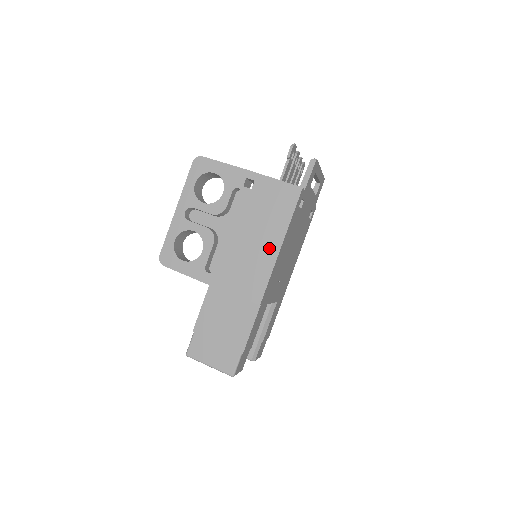
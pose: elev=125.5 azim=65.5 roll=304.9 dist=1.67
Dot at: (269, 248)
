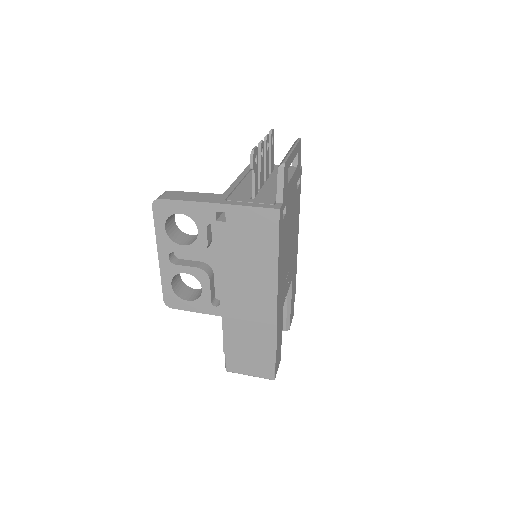
Dot at: (266, 275)
